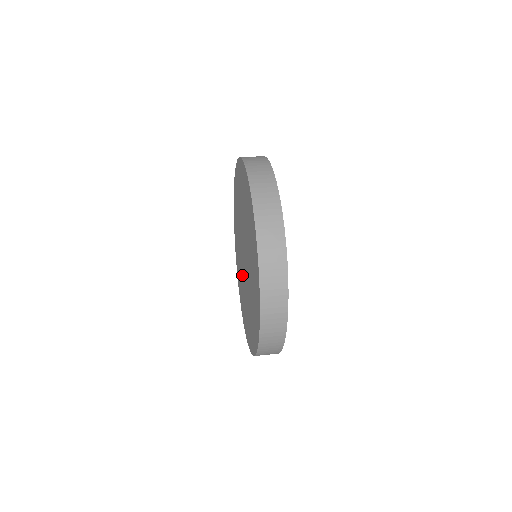
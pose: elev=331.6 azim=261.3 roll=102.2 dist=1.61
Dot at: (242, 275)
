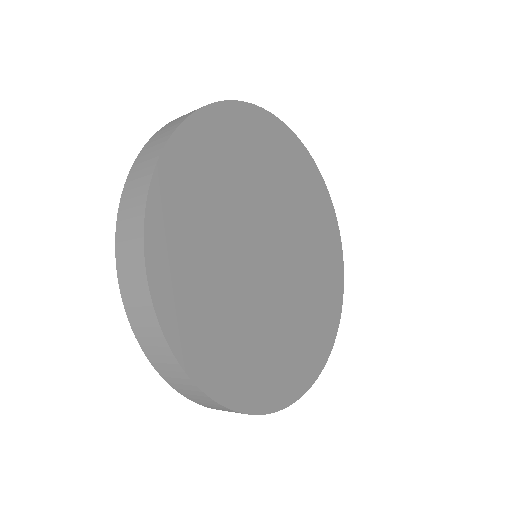
Dot at: occluded
